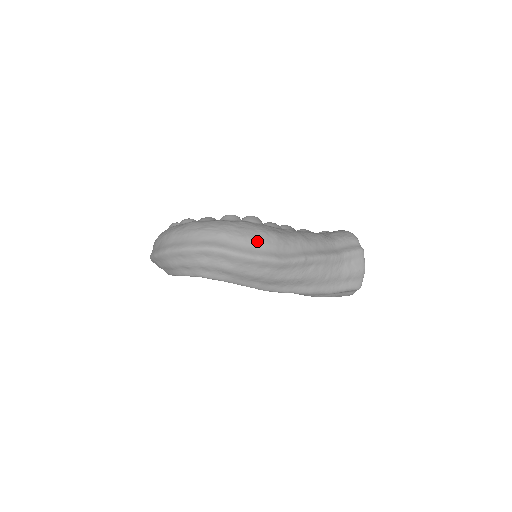
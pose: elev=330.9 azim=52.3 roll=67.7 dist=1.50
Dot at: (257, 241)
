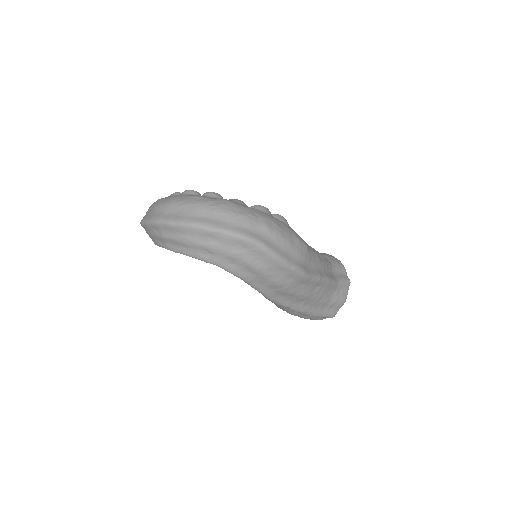
Dot at: (294, 247)
